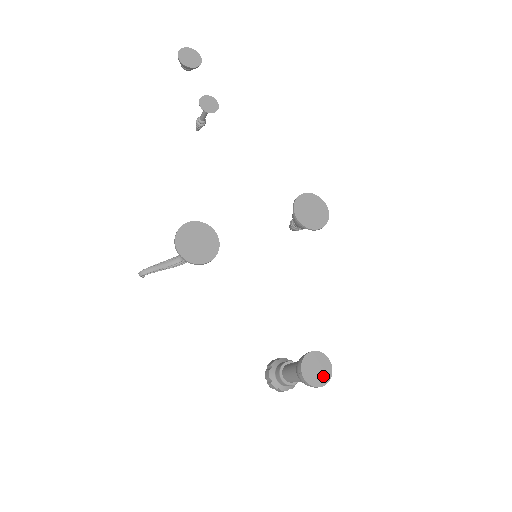
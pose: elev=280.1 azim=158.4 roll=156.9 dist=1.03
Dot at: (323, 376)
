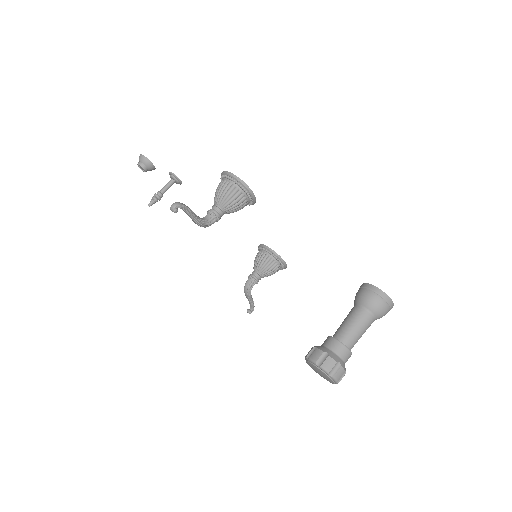
Dot at: occluded
